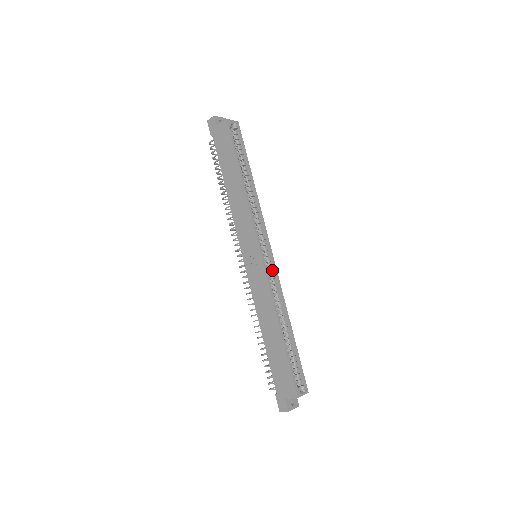
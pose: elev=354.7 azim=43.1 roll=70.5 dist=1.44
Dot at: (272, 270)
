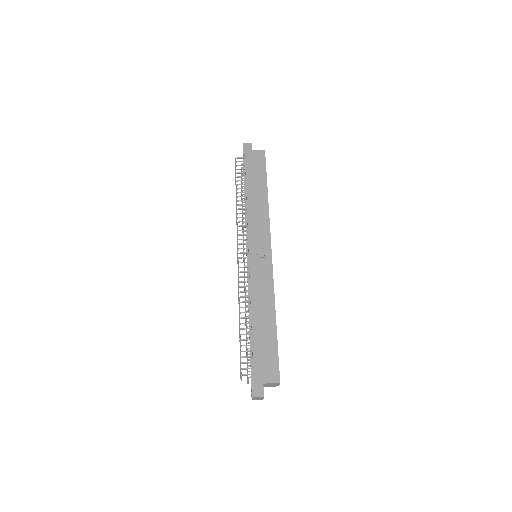
Dot at: occluded
